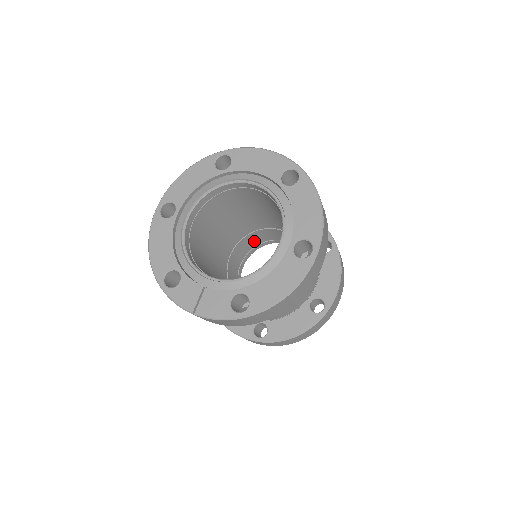
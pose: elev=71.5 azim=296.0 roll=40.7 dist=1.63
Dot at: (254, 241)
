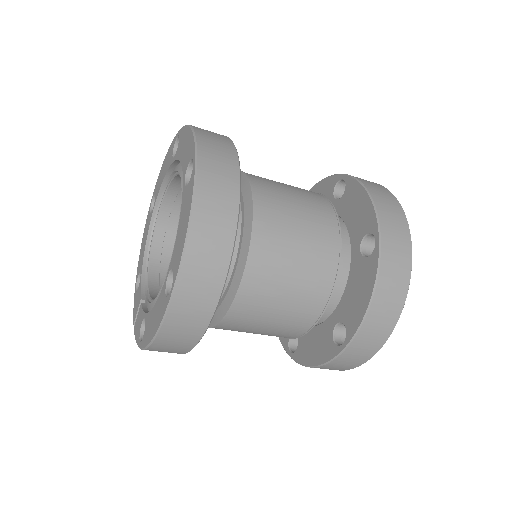
Dot at: occluded
